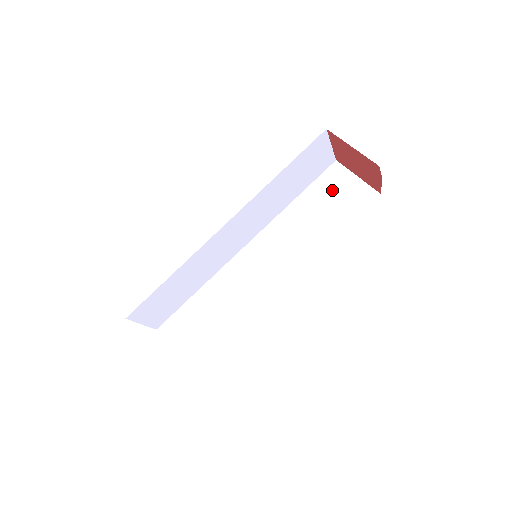
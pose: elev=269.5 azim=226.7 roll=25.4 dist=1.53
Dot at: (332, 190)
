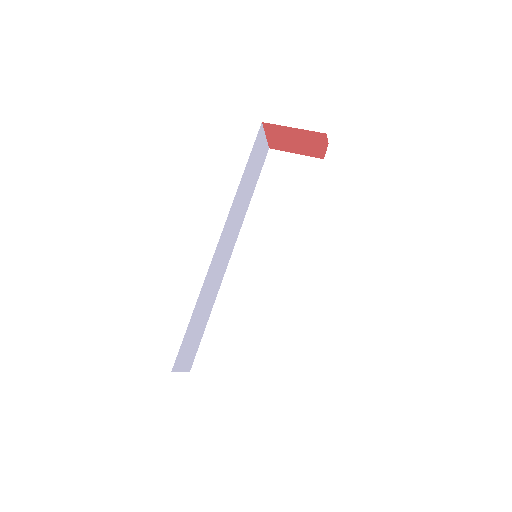
Dot at: (281, 174)
